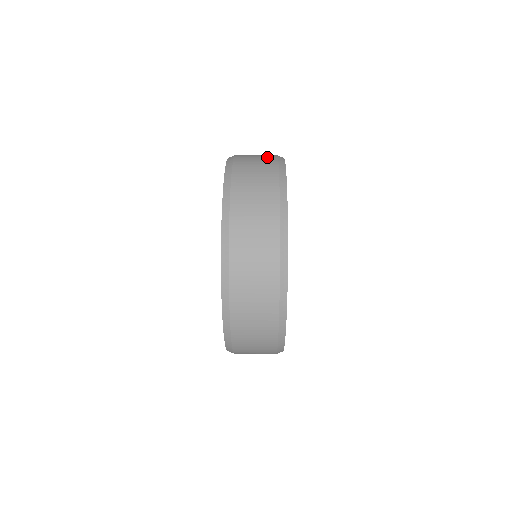
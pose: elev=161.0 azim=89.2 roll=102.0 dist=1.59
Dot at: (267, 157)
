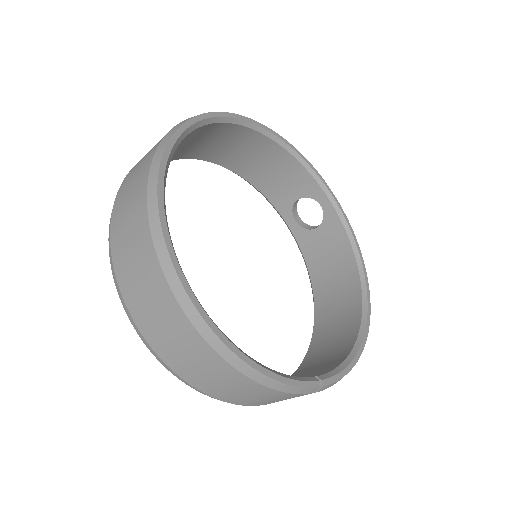
Dot at: occluded
